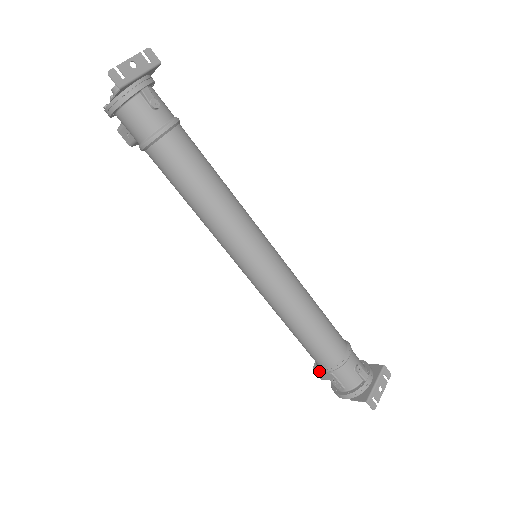
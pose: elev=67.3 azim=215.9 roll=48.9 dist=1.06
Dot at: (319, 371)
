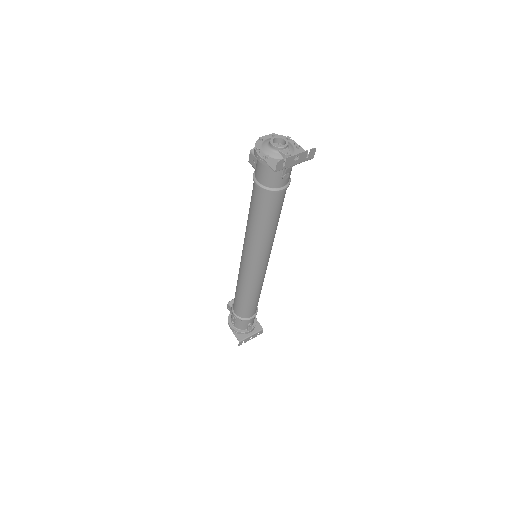
Dot at: (230, 307)
